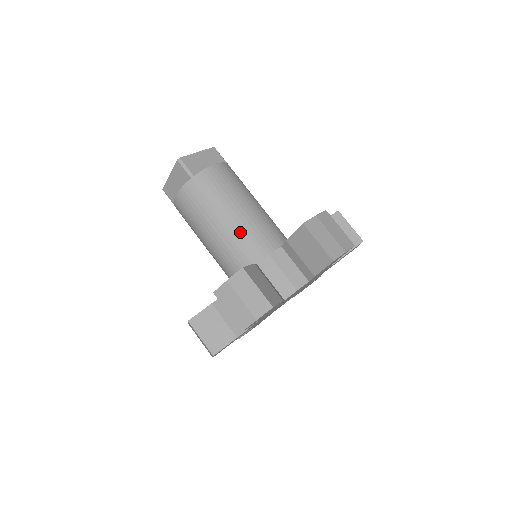
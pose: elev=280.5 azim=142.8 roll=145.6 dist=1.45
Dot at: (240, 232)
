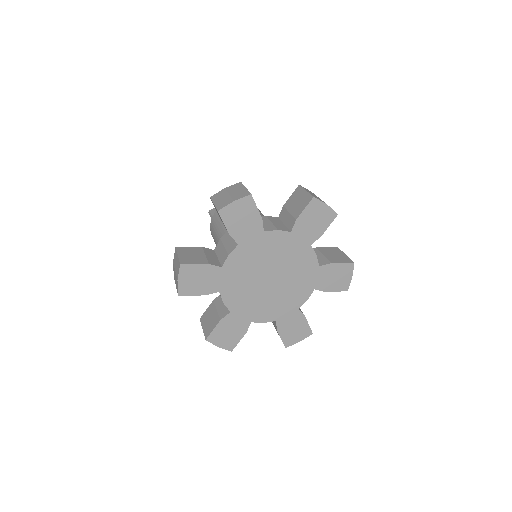
Dot at: occluded
